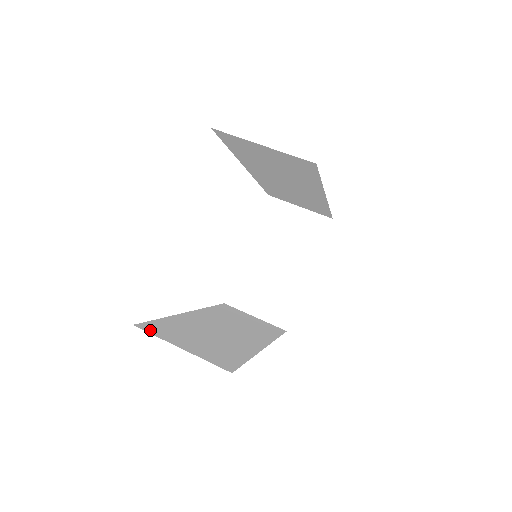
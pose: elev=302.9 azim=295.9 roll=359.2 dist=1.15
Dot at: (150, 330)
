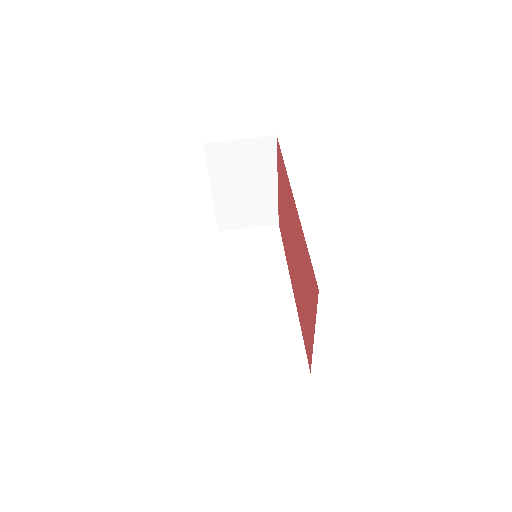
Dot at: (244, 377)
